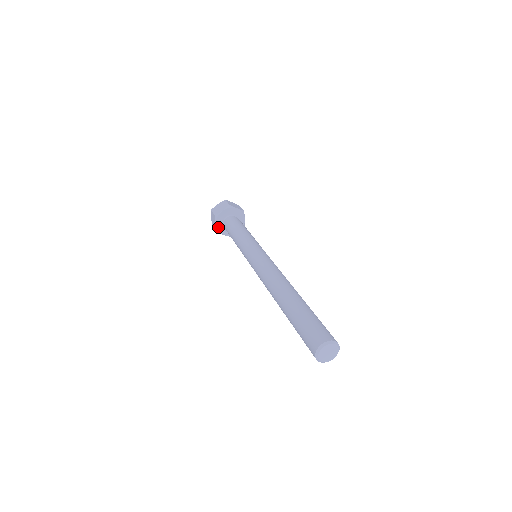
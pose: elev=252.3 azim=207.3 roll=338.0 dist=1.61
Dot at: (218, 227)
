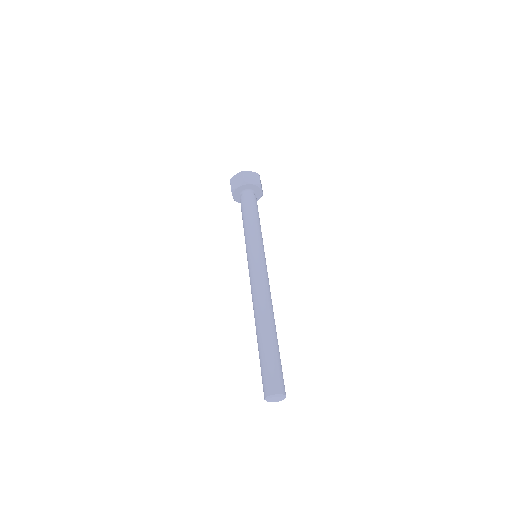
Dot at: (237, 190)
